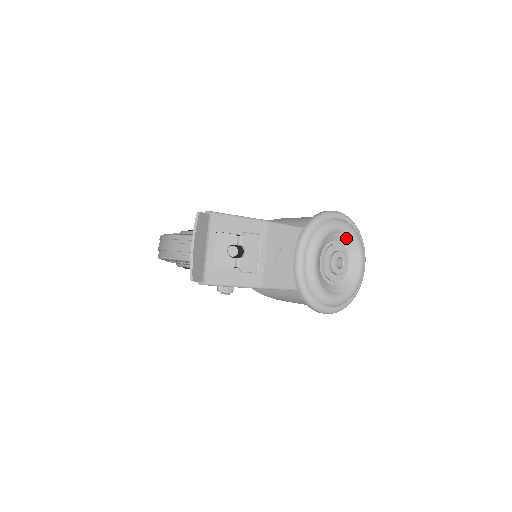
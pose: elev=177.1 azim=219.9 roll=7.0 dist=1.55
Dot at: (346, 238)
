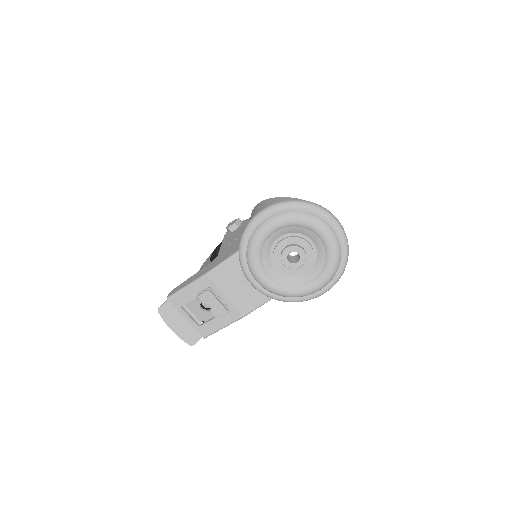
Dot at: (286, 229)
